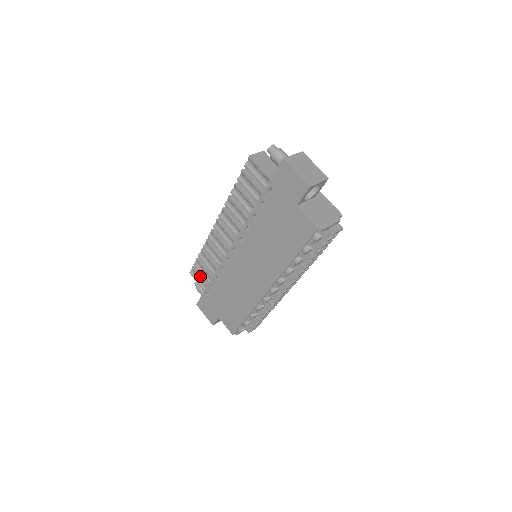
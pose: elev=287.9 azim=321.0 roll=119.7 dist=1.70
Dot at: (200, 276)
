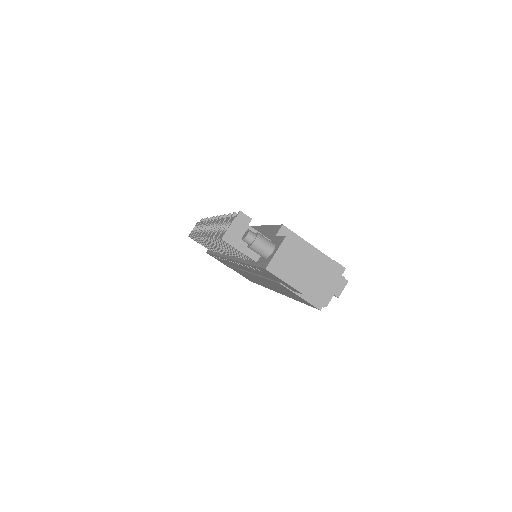
Dot at: occluded
